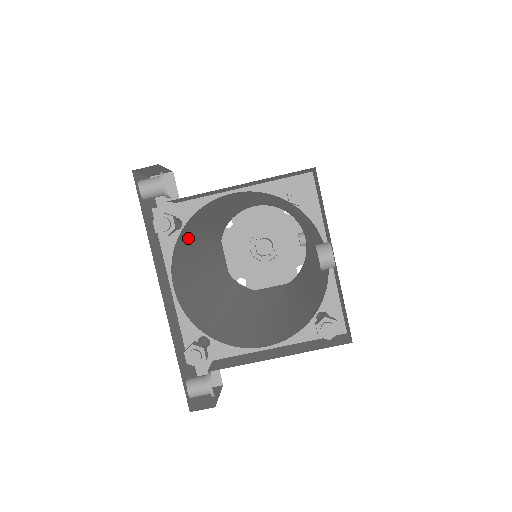
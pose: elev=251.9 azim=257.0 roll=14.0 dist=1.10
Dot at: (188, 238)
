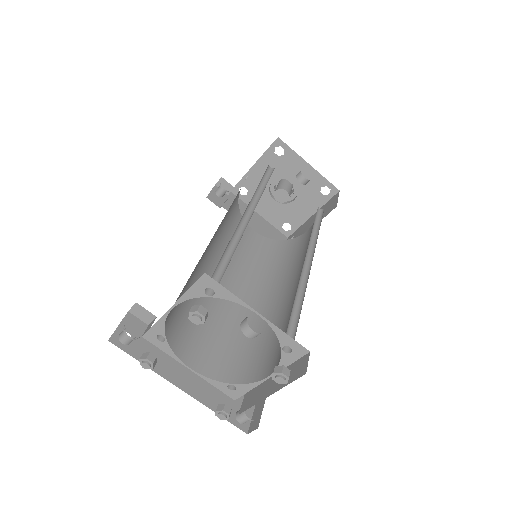
Dot at: (184, 318)
